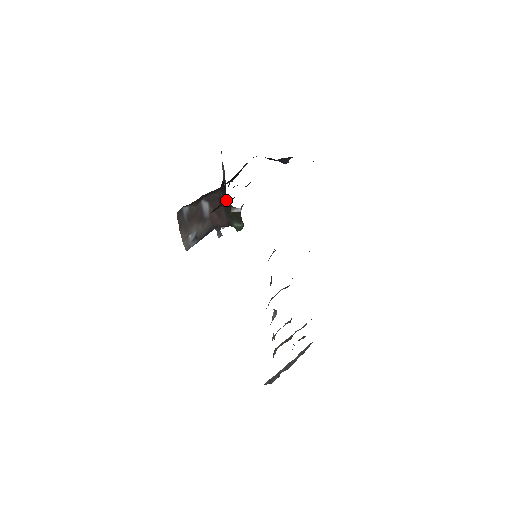
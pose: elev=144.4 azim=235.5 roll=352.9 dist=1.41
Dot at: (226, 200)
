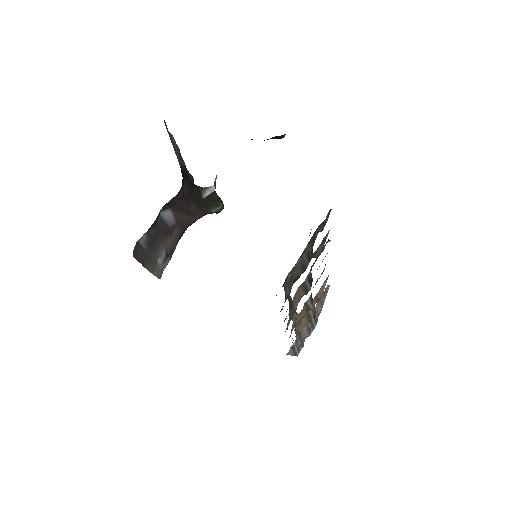
Dot at: (192, 189)
